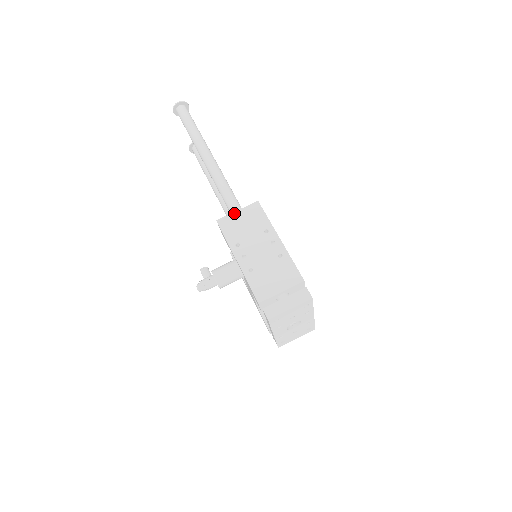
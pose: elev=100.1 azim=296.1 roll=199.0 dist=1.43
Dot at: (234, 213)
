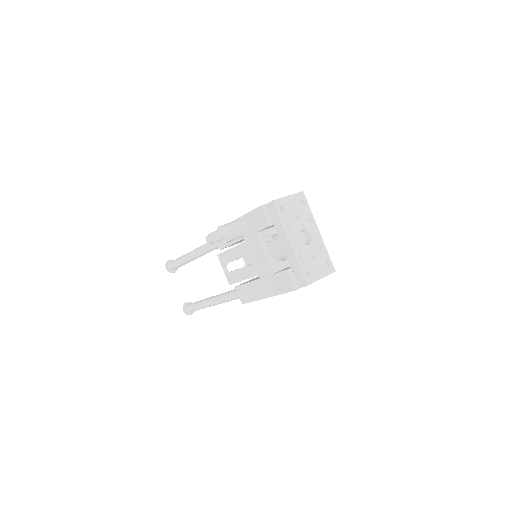
Dot at: occluded
